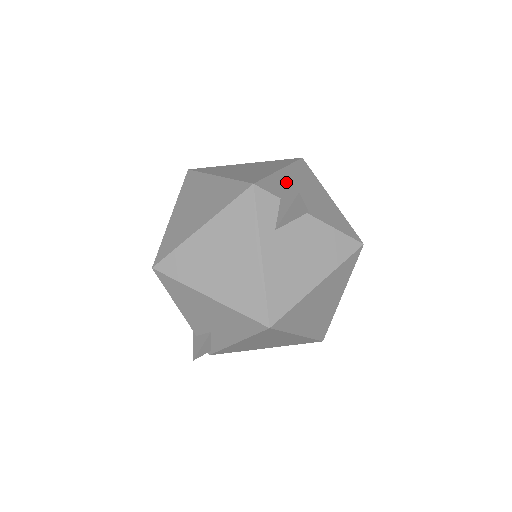
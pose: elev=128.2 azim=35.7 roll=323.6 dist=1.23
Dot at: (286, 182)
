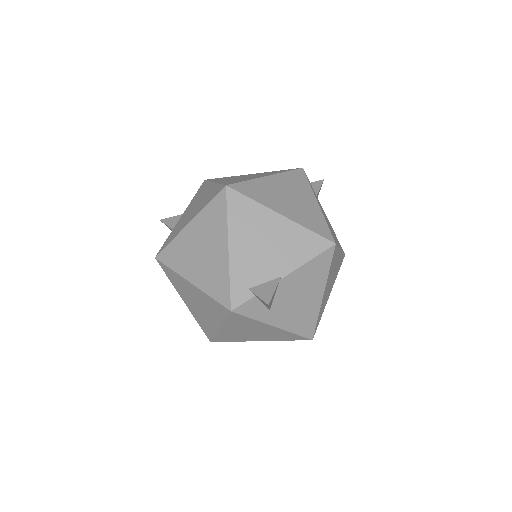
Dot at: (243, 262)
